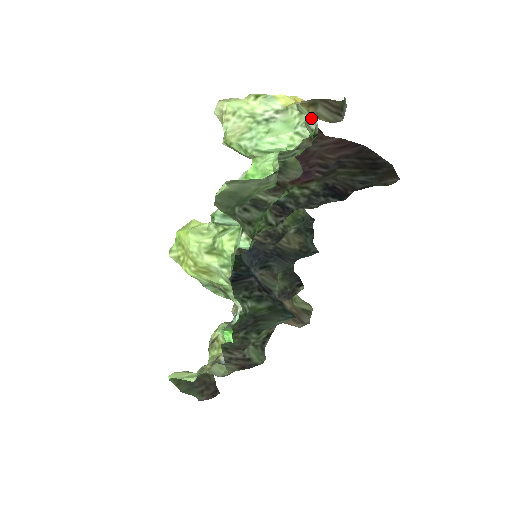
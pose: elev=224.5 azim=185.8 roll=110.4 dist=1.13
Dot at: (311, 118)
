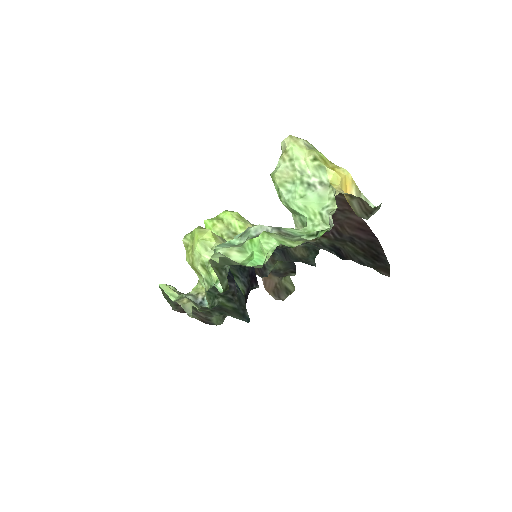
Dot at: occluded
